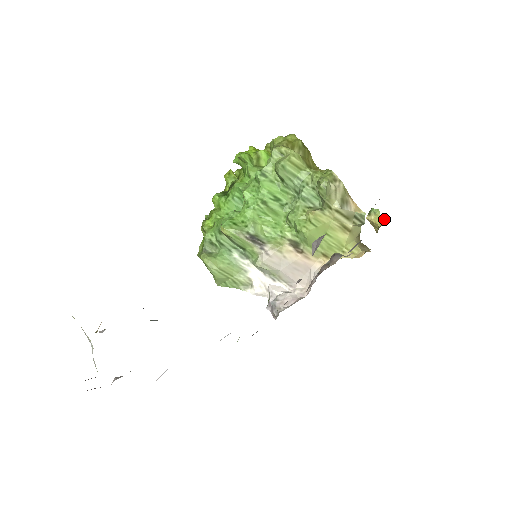
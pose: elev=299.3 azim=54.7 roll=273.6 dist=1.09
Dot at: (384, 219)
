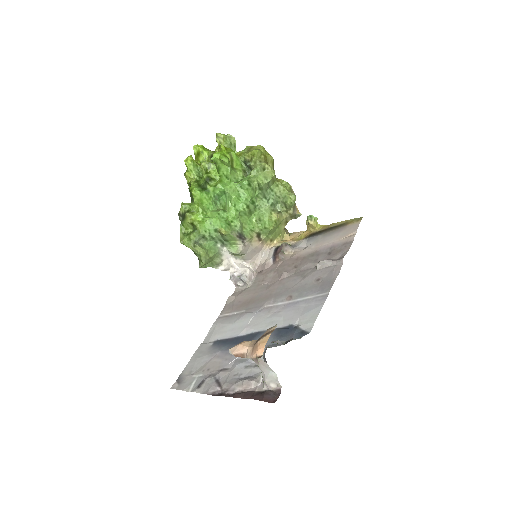
Dot at: (319, 224)
